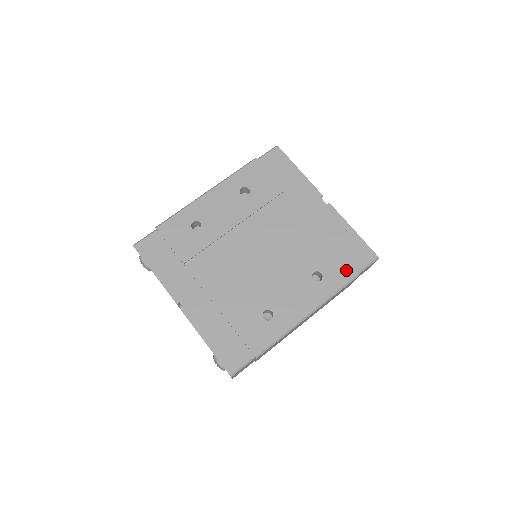
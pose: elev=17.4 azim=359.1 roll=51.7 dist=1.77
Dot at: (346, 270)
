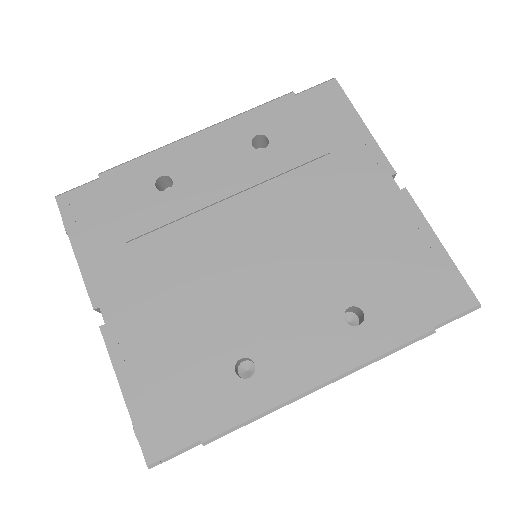
Dot at: (412, 316)
